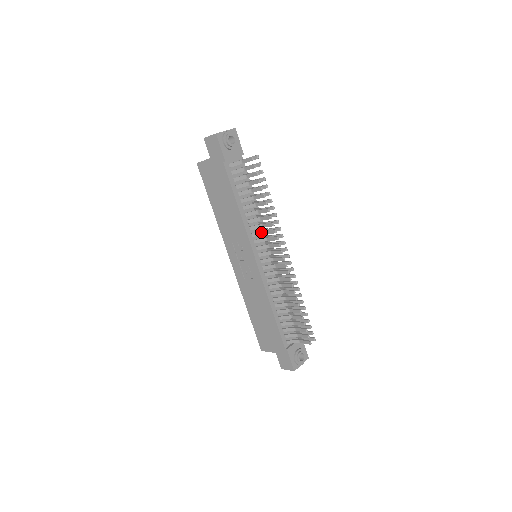
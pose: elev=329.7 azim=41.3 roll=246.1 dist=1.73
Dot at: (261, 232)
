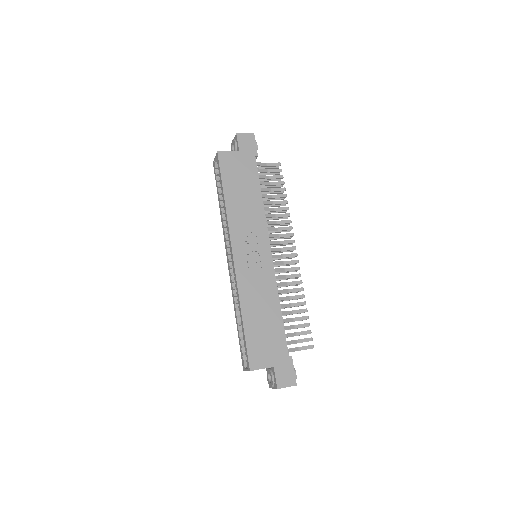
Dot at: (275, 228)
